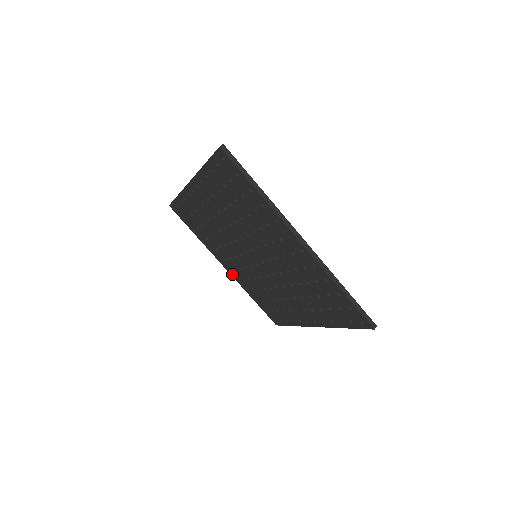
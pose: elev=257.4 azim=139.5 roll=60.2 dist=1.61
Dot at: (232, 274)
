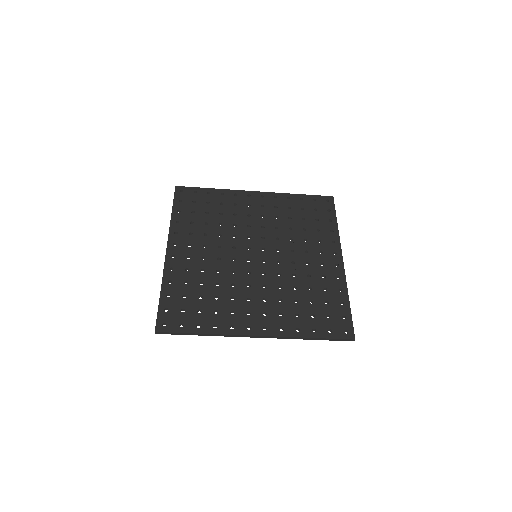
Dot at: occluded
